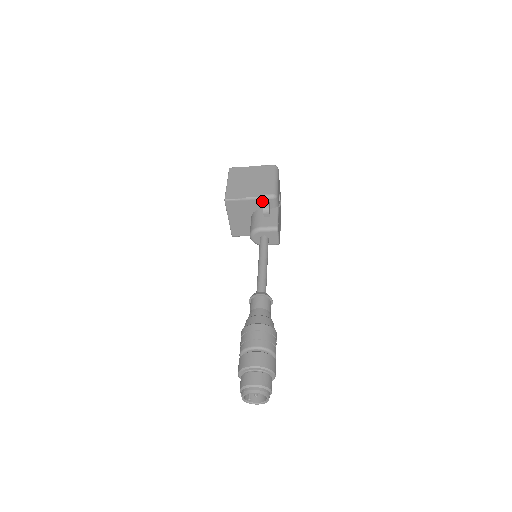
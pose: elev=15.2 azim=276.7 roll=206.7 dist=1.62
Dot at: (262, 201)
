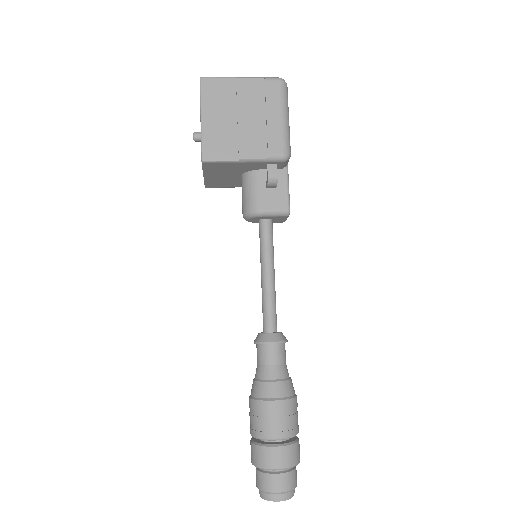
Dot at: (265, 163)
